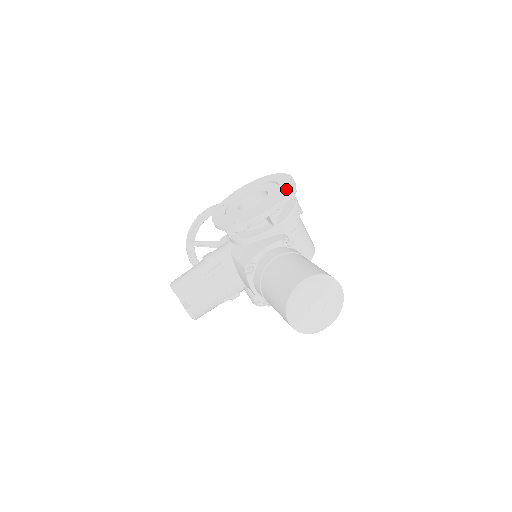
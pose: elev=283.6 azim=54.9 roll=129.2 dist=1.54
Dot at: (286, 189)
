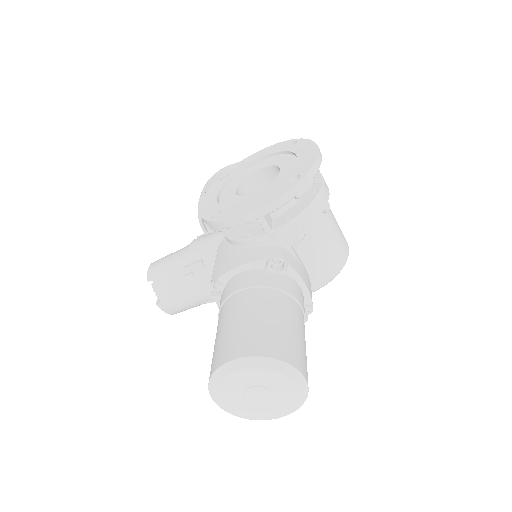
Dot at: (297, 178)
